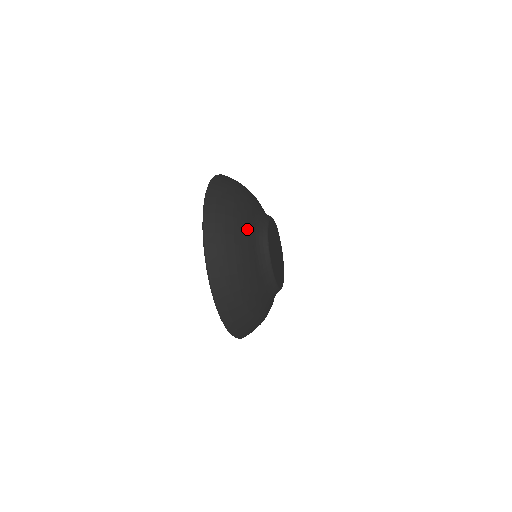
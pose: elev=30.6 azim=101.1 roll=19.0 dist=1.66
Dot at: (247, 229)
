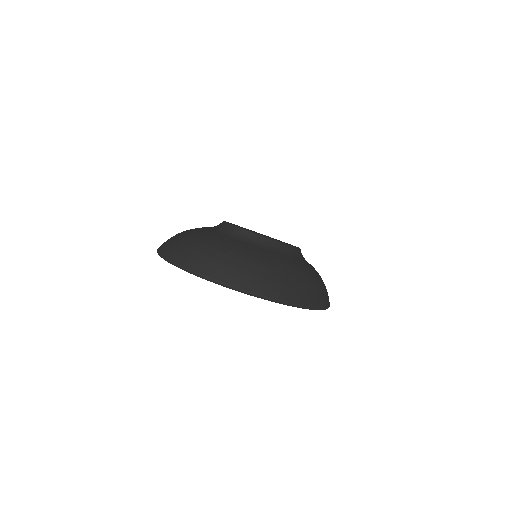
Dot at: (214, 237)
